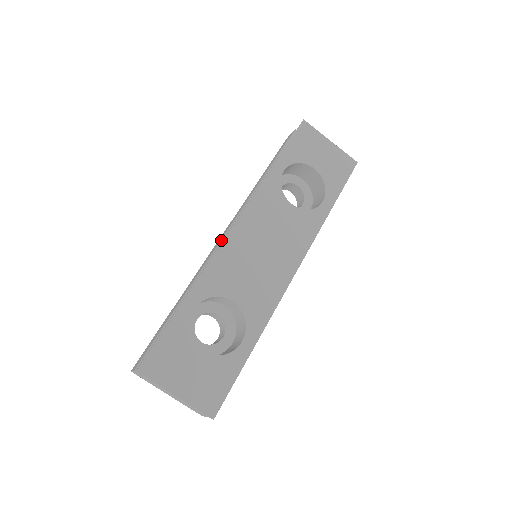
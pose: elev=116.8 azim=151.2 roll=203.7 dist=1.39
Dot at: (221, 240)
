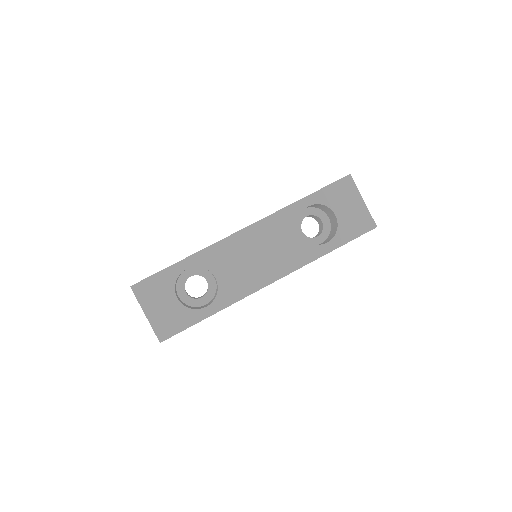
Dot at: occluded
